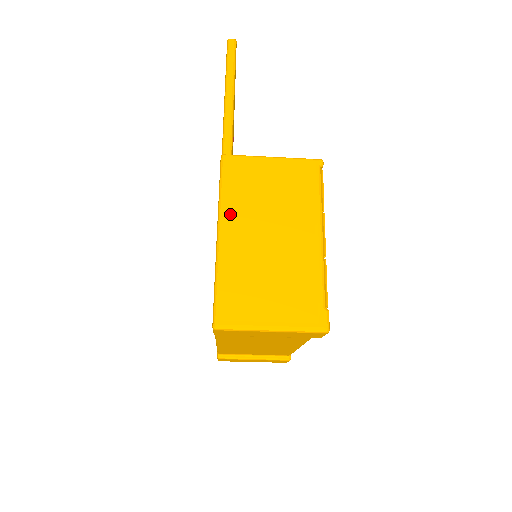
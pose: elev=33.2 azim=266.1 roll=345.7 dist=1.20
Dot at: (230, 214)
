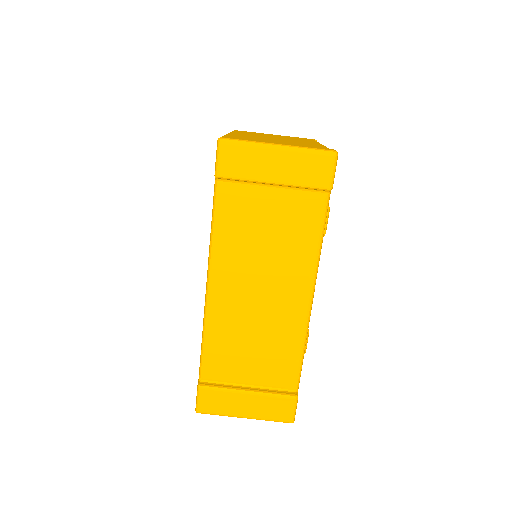
Dot at: (239, 133)
